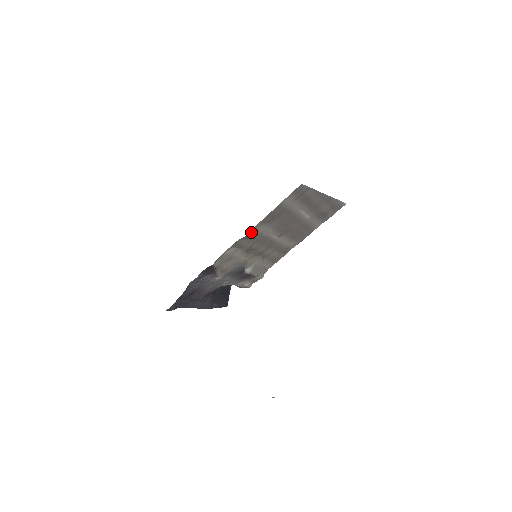
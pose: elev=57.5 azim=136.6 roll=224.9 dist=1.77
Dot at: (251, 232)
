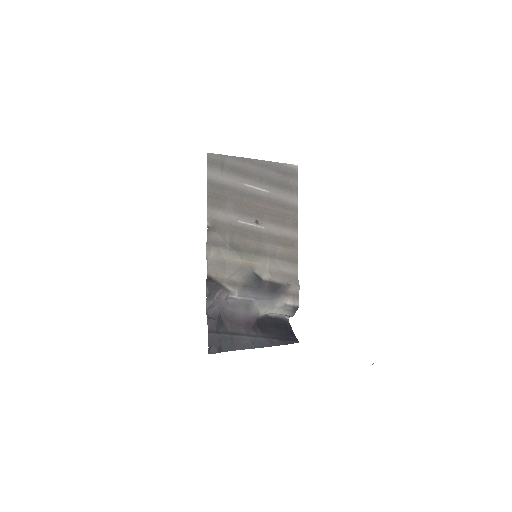
Dot at: (212, 223)
